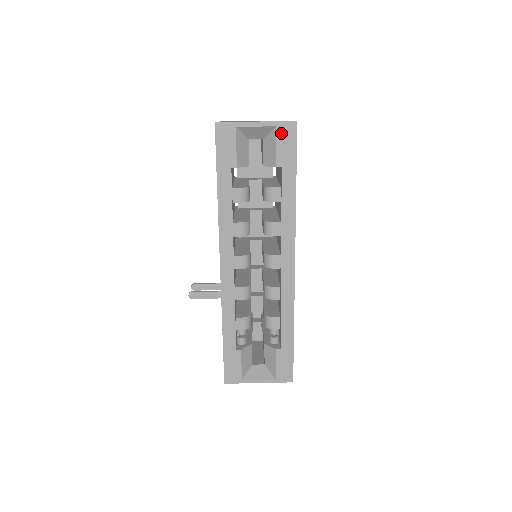
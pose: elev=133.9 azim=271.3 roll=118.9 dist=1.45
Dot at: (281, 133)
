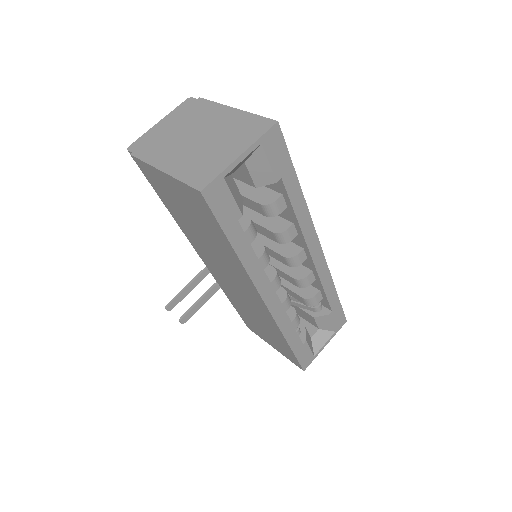
Dot at: (268, 146)
